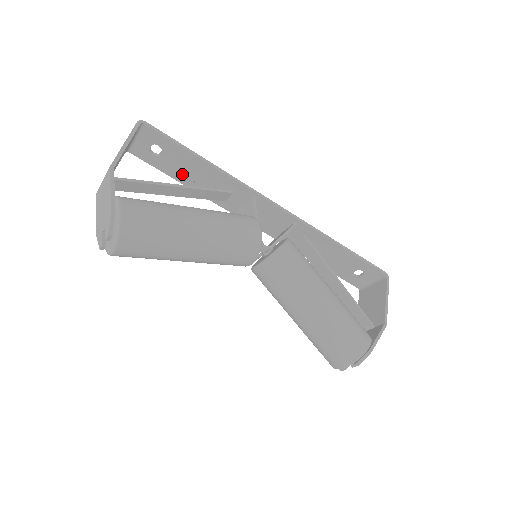
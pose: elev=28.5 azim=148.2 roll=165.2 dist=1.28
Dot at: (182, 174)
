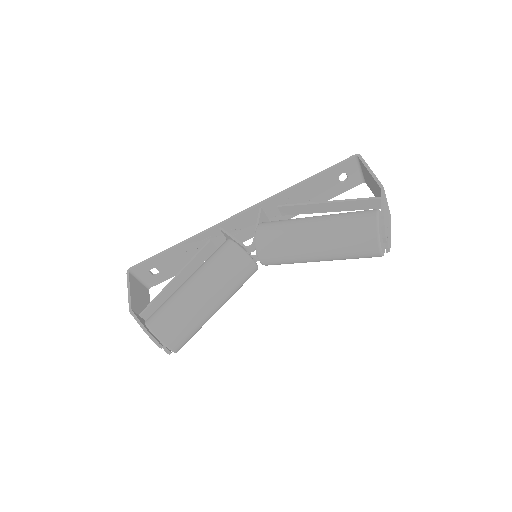
Dot at: (181, 265)
